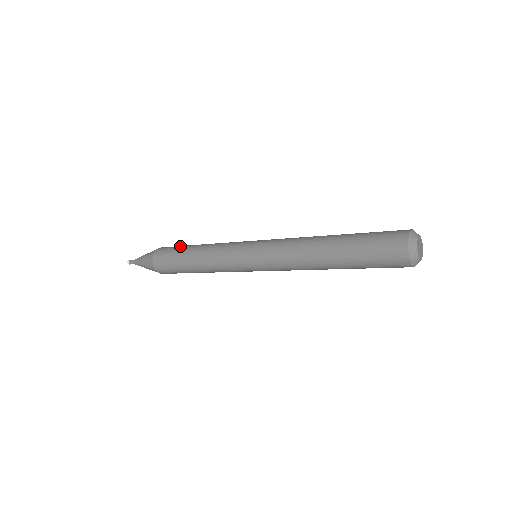
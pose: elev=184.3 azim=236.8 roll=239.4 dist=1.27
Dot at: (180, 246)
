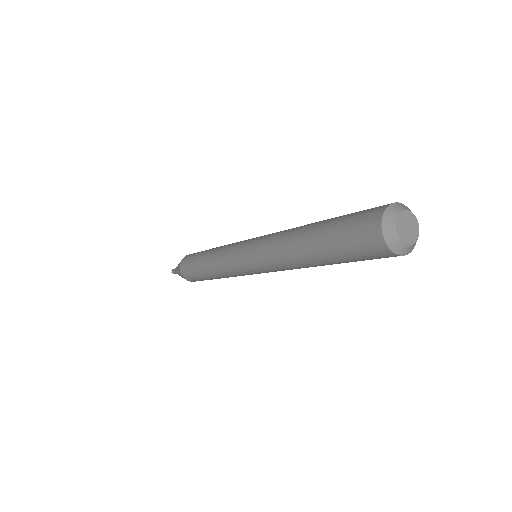
Dot at: (194, 256)
